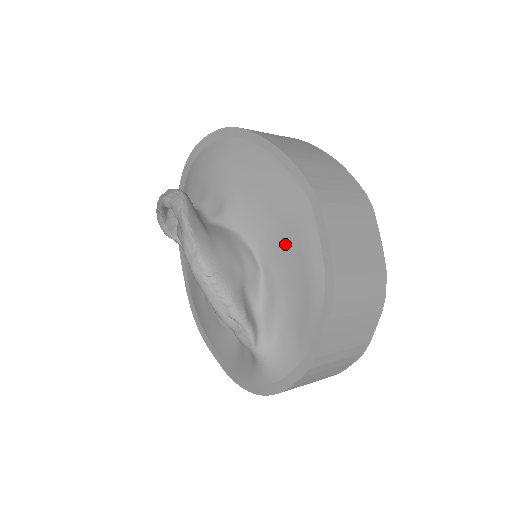
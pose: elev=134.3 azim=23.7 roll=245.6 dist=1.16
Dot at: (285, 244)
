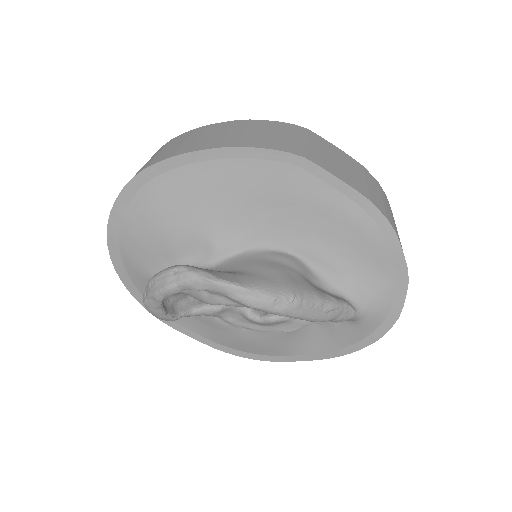
Dot at: (300, 217)
